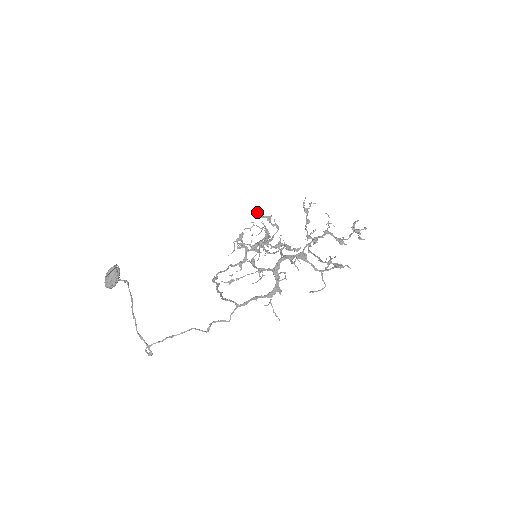
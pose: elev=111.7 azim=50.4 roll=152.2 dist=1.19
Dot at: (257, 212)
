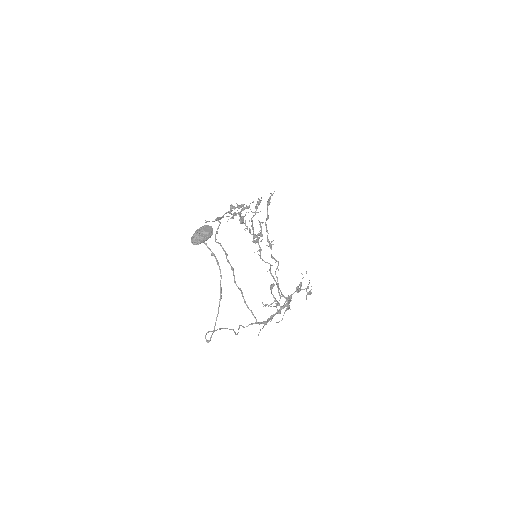
Dot at: occluded
